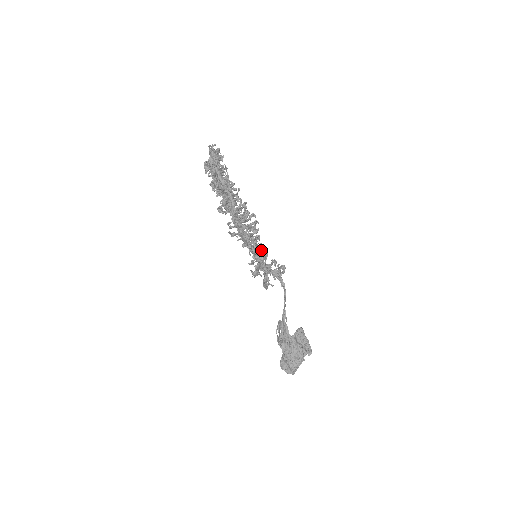
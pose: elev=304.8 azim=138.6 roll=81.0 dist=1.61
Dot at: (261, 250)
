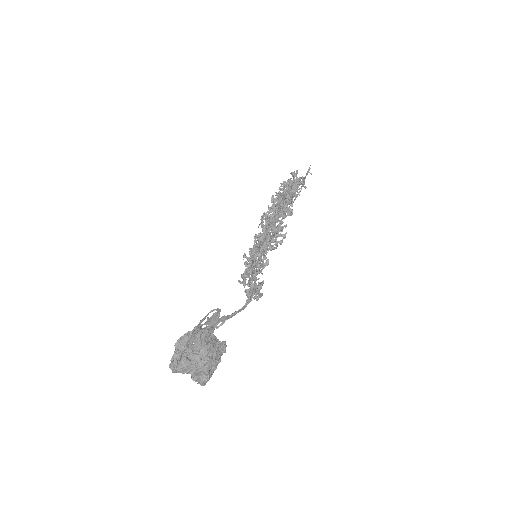
Dot at: occluded
